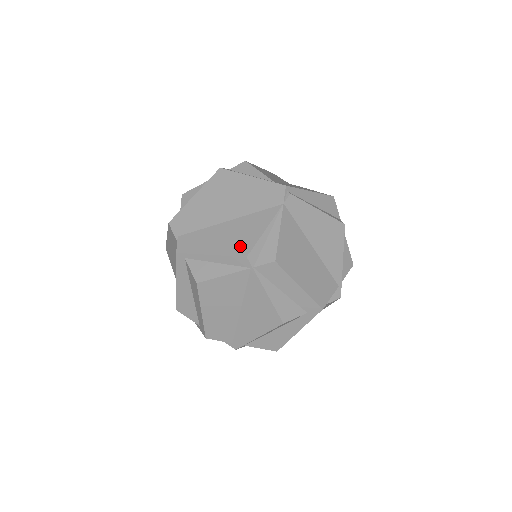
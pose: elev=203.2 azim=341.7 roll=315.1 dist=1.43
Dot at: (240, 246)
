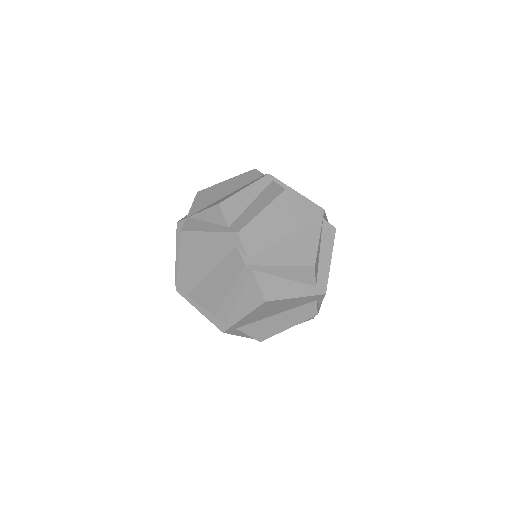
Dot at: occluded
